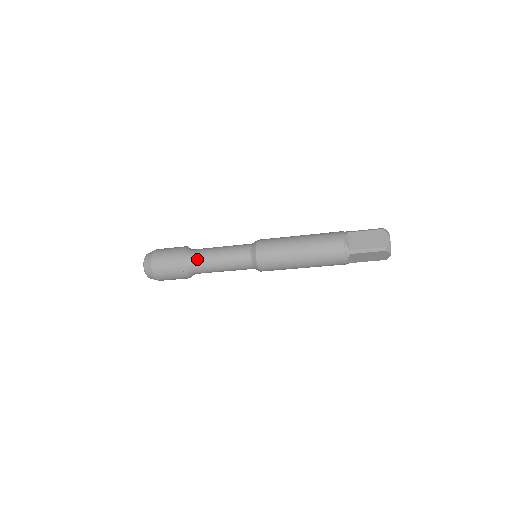
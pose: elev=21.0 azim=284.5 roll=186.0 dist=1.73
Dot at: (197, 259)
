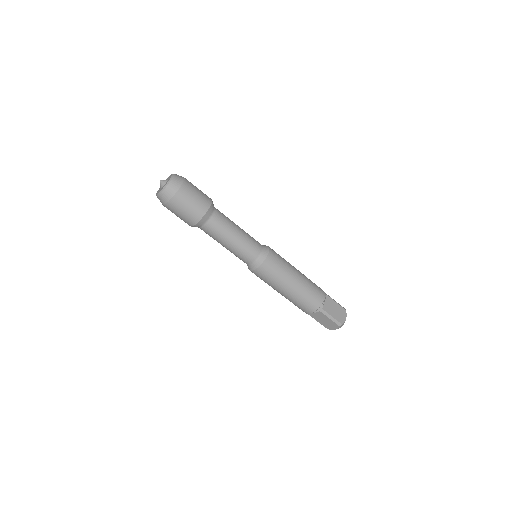
Dot at: occluded
